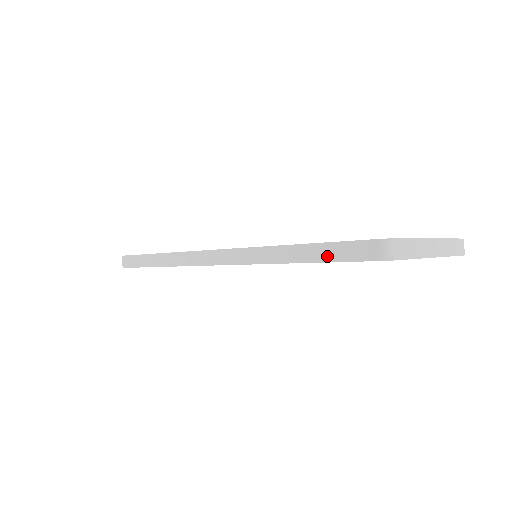
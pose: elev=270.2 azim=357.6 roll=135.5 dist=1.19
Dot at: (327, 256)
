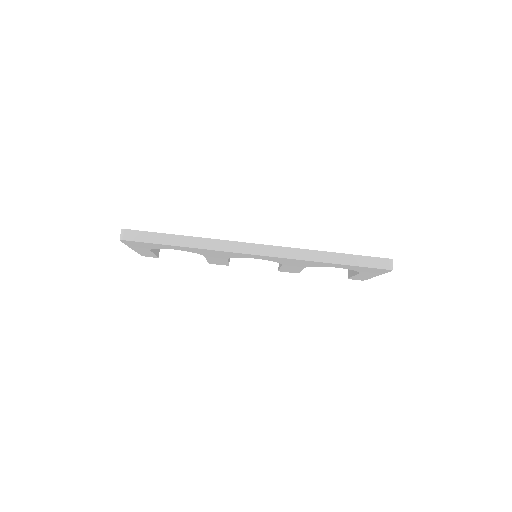
Dot at: (356, 262)
